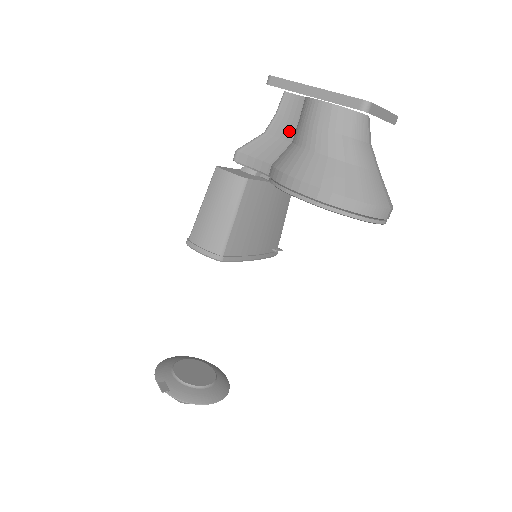
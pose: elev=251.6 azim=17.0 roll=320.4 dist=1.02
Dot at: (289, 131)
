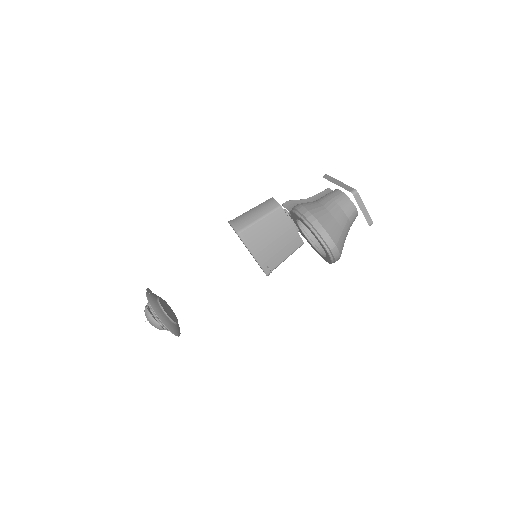
Dot at: occluded
